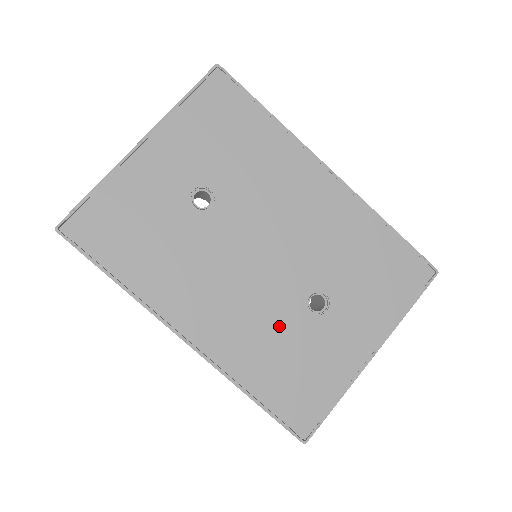
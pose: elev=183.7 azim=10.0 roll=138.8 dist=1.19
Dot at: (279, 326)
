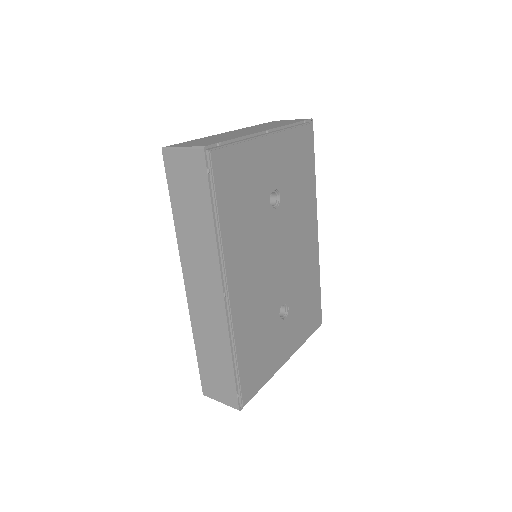
Dot at: (266, 316)
